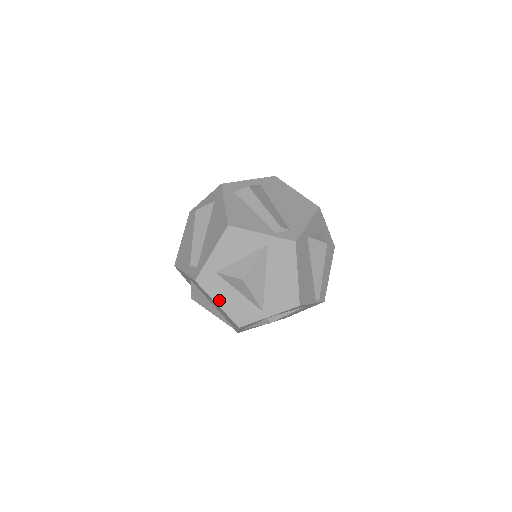
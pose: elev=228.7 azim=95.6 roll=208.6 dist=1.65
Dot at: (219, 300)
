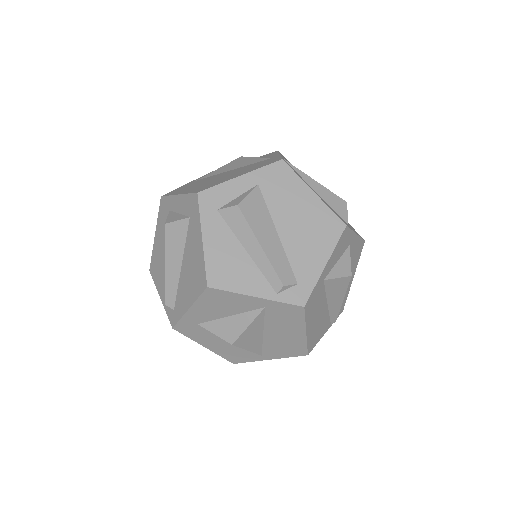
Dot at: (206, 344)
